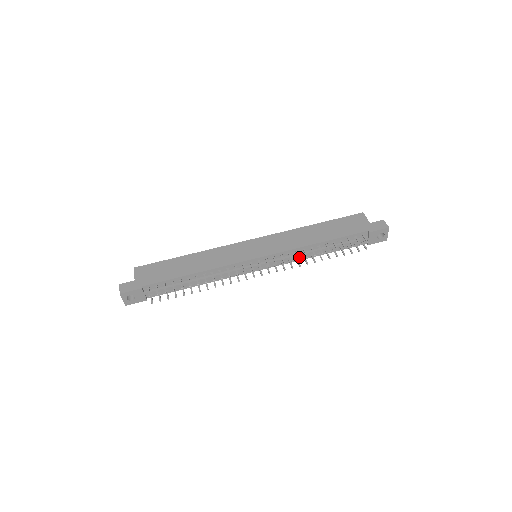
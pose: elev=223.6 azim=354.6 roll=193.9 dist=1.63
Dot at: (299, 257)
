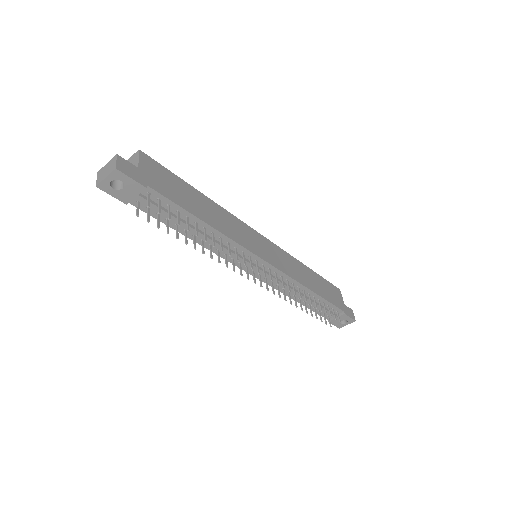
Dot at: occluded
